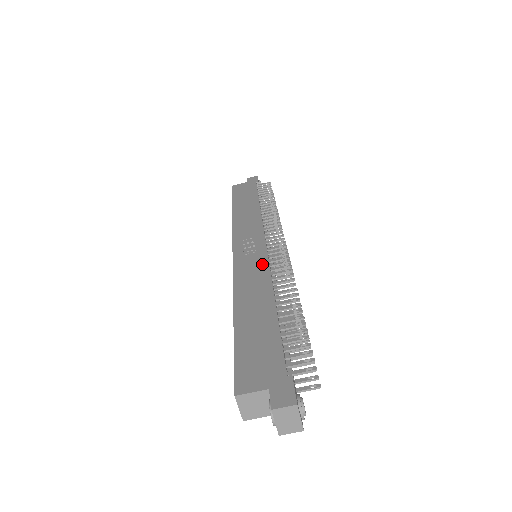
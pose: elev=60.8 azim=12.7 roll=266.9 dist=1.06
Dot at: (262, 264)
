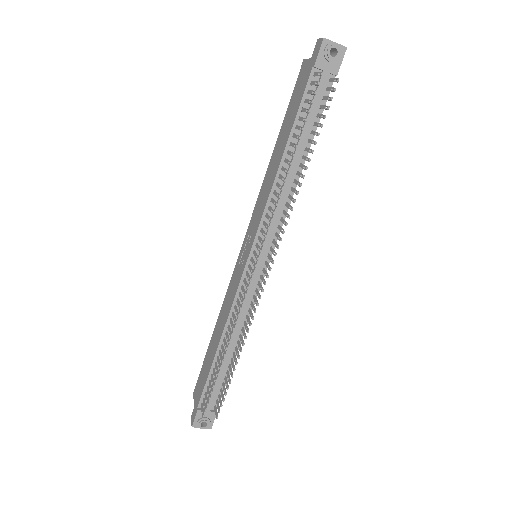
Dot at: (234, 290)
